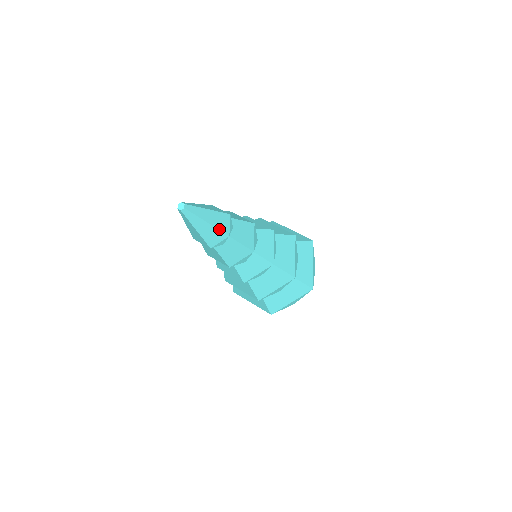
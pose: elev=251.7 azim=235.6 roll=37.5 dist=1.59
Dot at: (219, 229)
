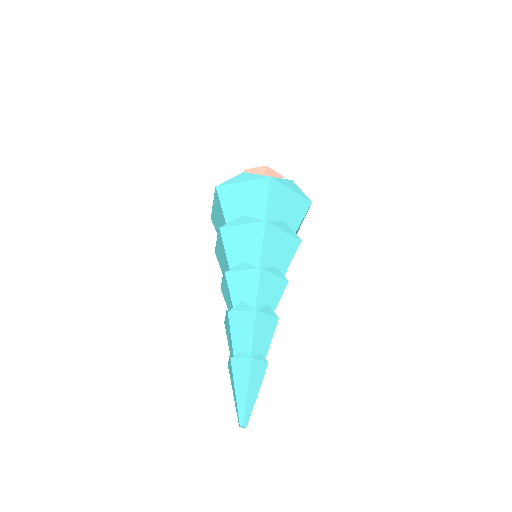
Dot at: occluded
